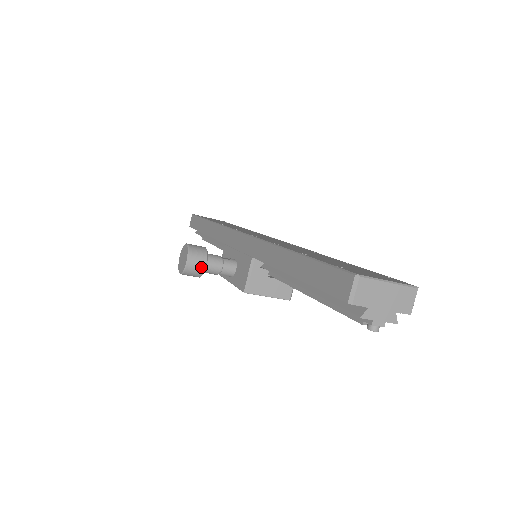
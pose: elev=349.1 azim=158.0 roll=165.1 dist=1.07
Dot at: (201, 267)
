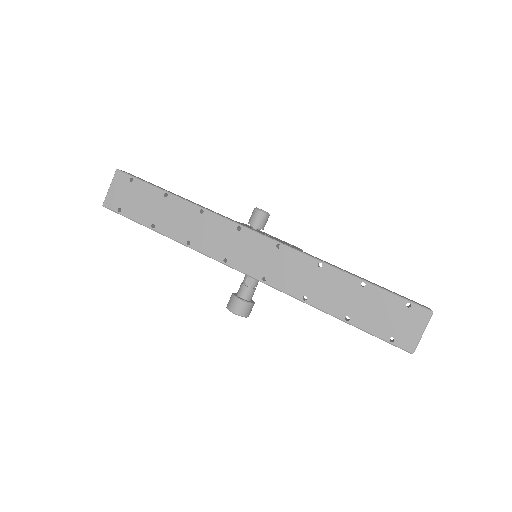
Dot at: occluded
